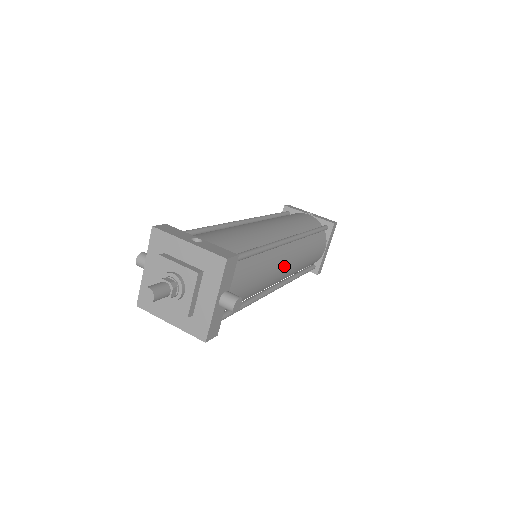
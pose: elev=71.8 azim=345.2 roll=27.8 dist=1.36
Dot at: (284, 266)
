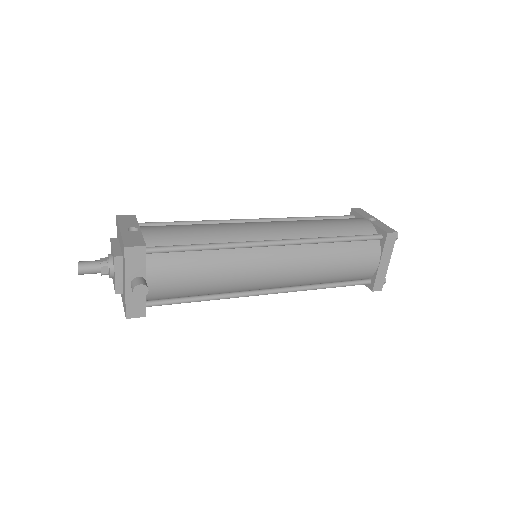
Dot at: (265, 269)
